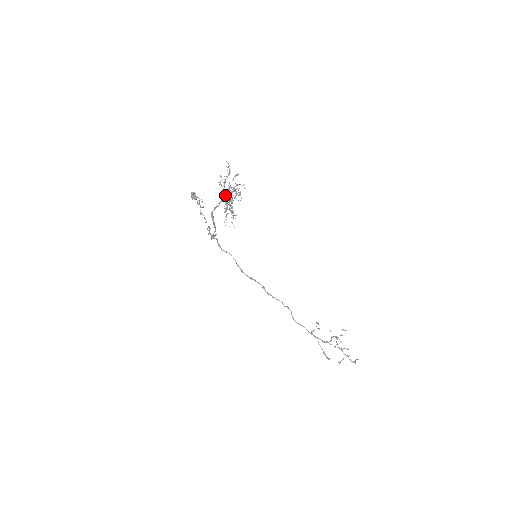
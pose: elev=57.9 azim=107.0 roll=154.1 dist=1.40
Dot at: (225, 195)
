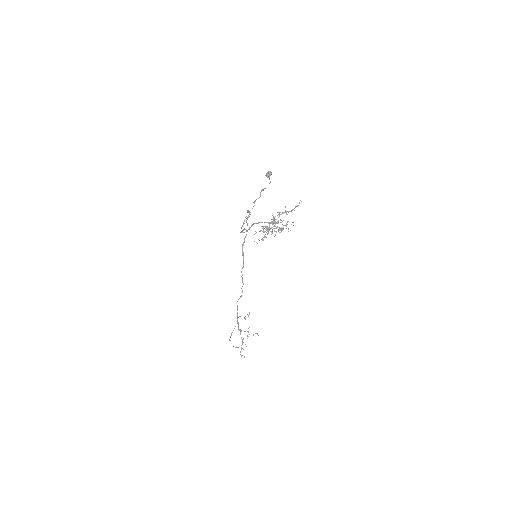
Dot at: (274, 222)
